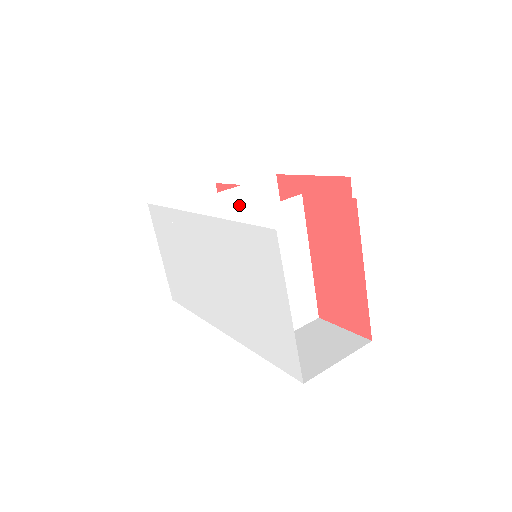
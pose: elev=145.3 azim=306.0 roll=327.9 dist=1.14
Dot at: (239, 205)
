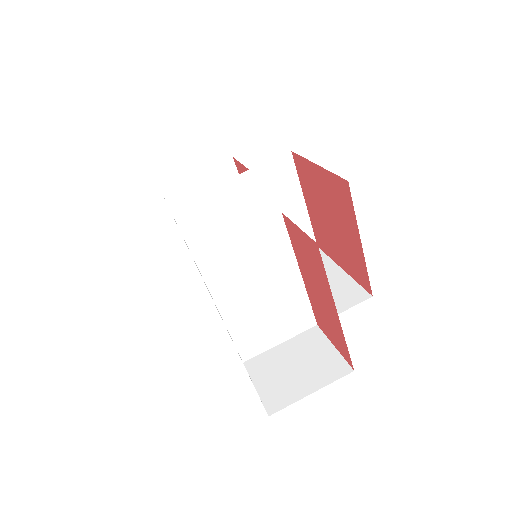
Dot at: (248, 191)
